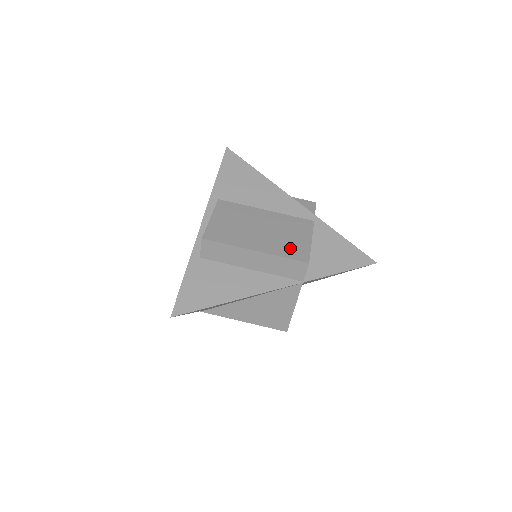
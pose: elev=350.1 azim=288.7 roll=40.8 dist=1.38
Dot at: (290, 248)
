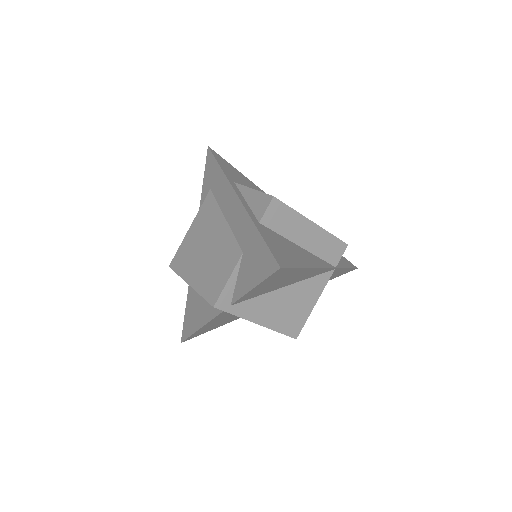
Dot at: occluded
